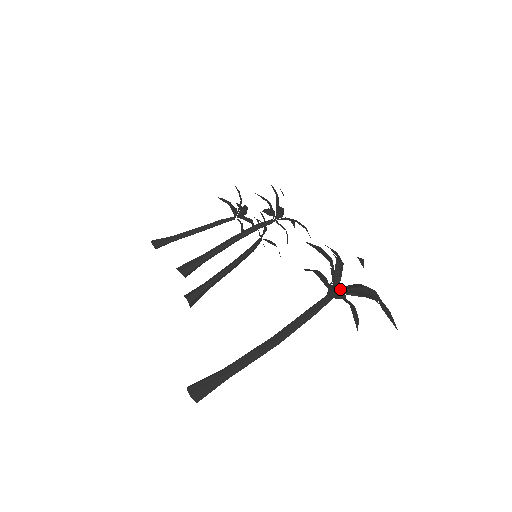
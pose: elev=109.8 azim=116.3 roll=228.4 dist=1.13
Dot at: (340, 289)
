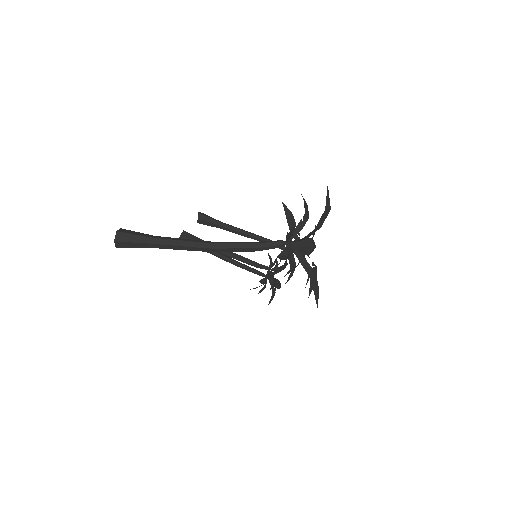
Dot at: (295, 223)
